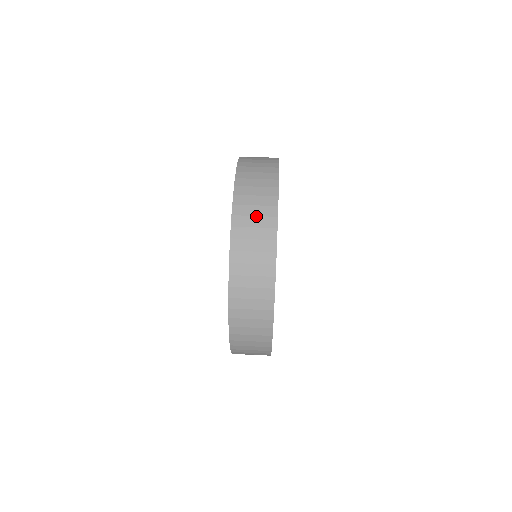
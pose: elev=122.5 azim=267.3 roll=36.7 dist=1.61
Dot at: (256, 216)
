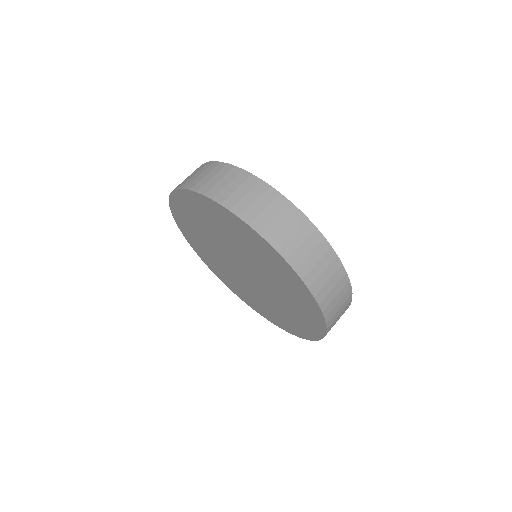
Dot at: (318, 262)
